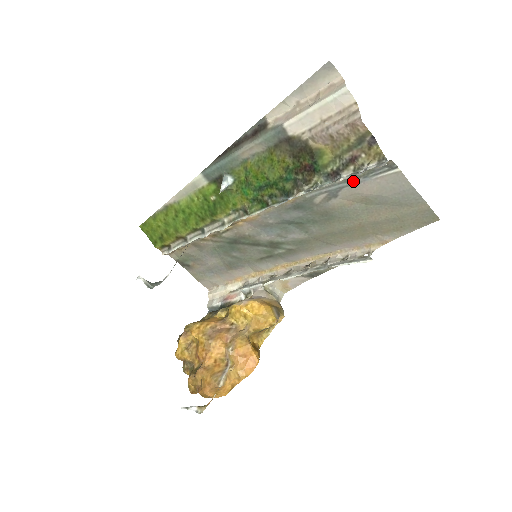
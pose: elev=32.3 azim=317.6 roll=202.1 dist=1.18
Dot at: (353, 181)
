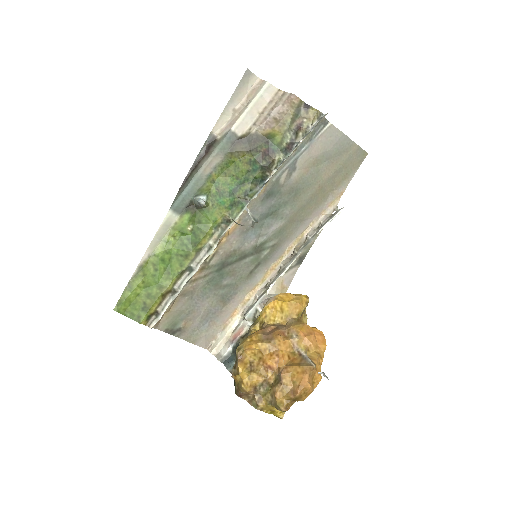
Dot at: (303, 148)
